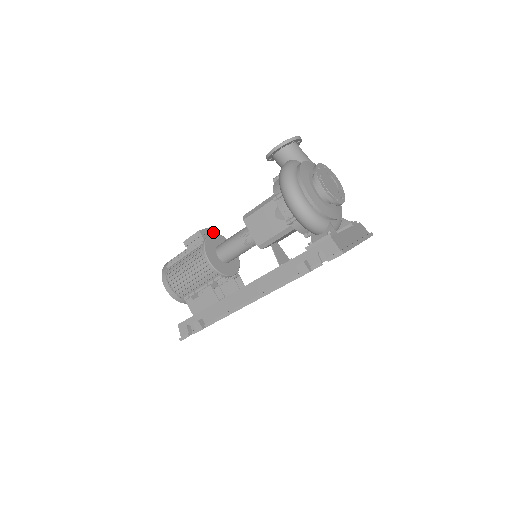
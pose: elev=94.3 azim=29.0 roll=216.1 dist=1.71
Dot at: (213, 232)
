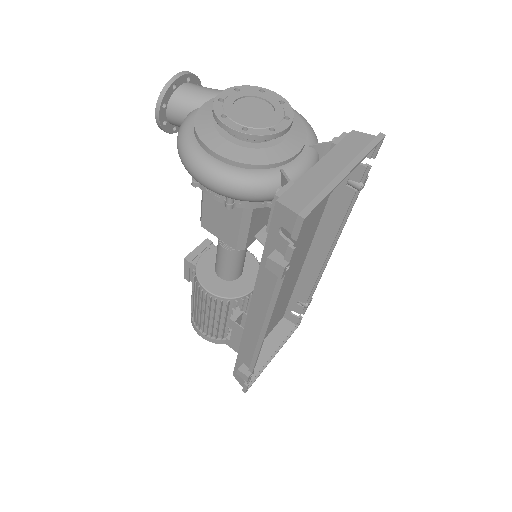
Dot at: (207, 247)
